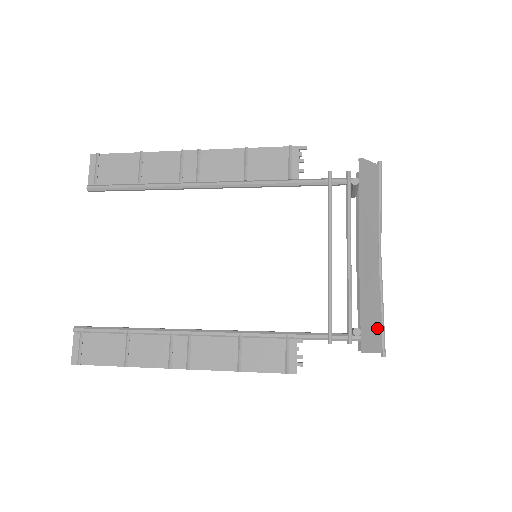
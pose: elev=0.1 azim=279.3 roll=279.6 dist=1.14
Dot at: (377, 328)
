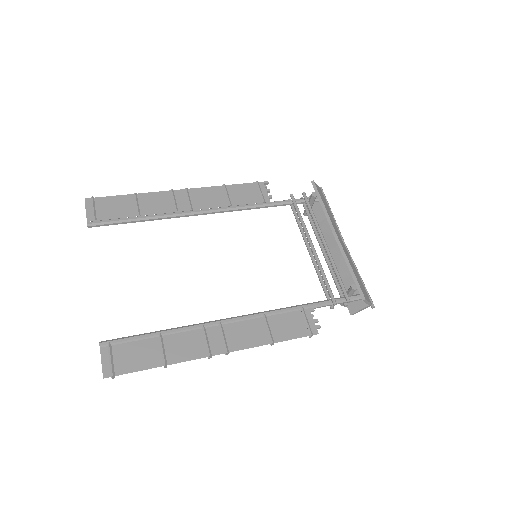
Dot at: (363, 287)
